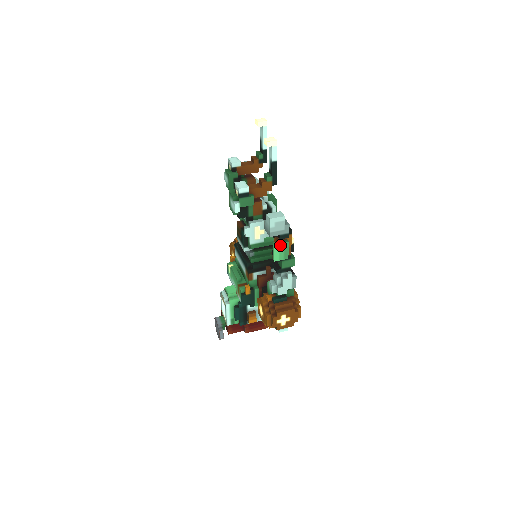
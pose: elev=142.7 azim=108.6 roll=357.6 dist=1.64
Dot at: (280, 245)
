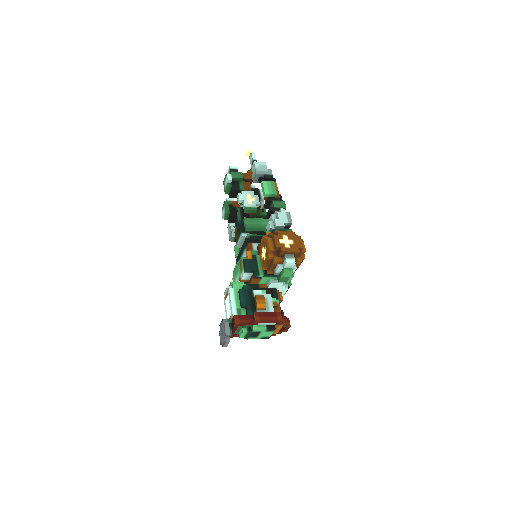
Dot at: (267, 182)
